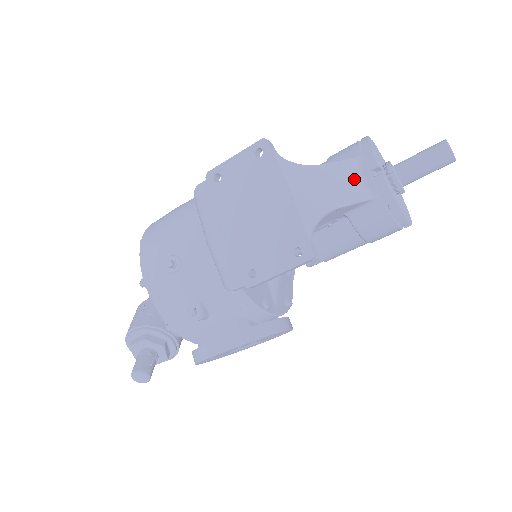
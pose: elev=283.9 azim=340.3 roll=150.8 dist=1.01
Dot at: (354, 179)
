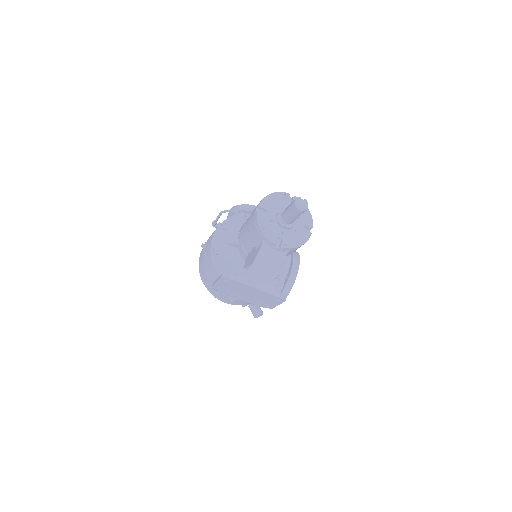
Dot at: (272, 255)
